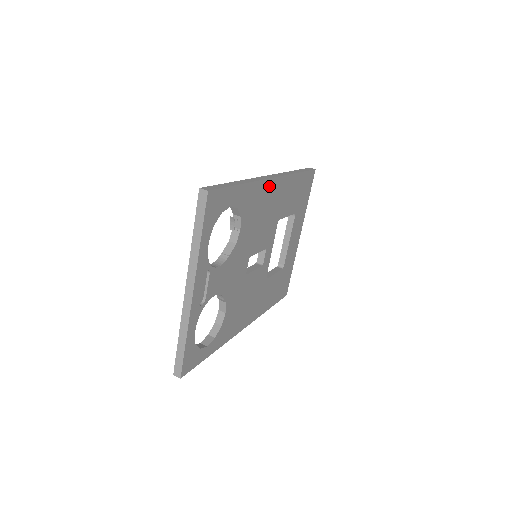
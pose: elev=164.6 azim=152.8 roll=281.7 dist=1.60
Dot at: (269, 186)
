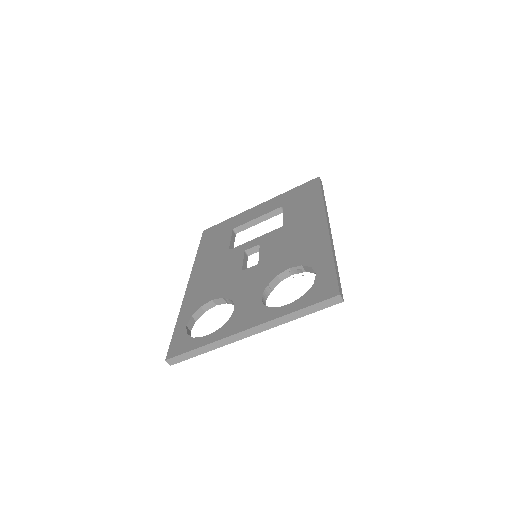
Dot at: occluded
